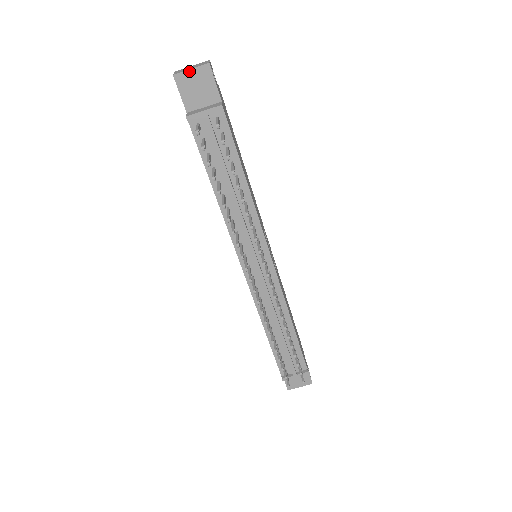
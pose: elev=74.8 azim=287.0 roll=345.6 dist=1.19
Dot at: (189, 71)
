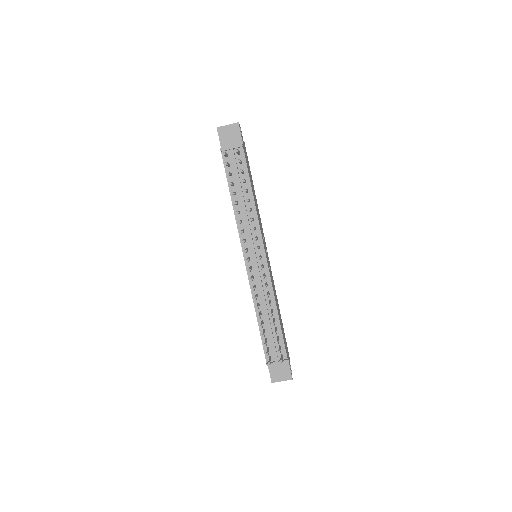
Dot at: (226, 126)
